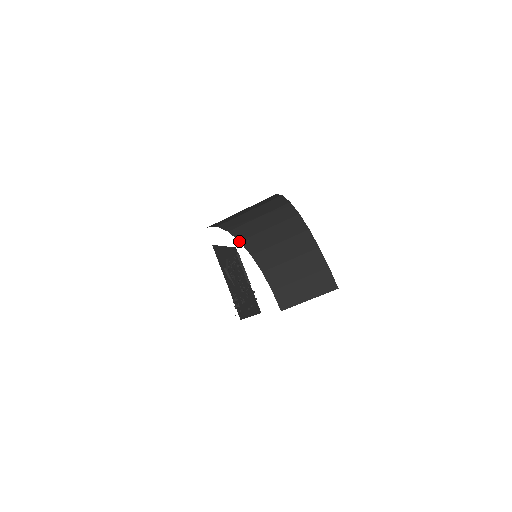
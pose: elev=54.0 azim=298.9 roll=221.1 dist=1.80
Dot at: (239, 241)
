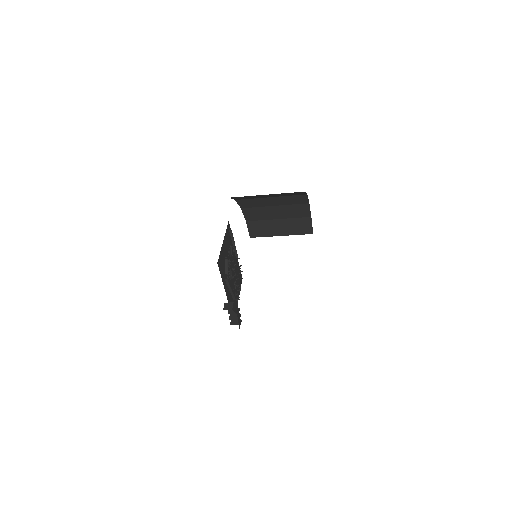
Dot at: occluded
